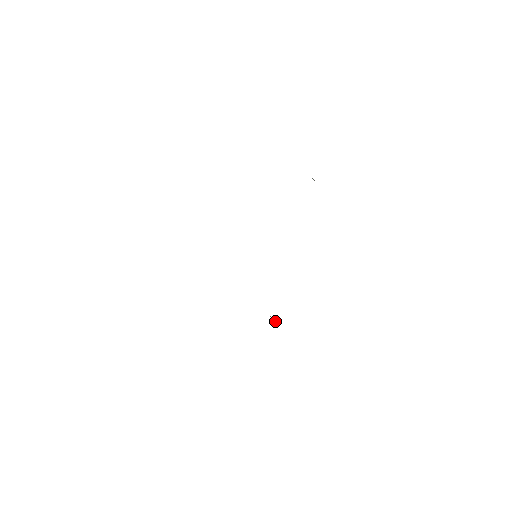
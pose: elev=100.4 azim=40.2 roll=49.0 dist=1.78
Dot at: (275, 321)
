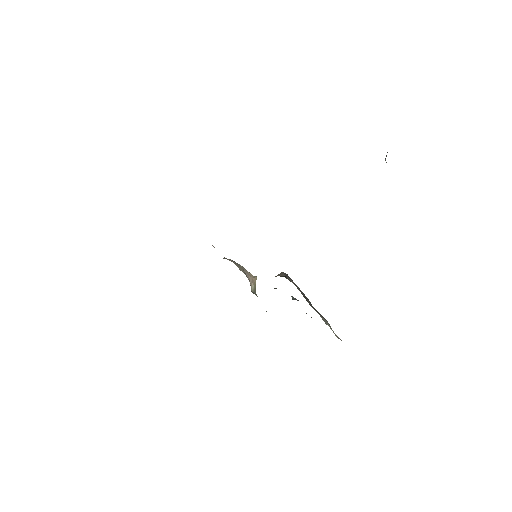
Dot at: (255, 282)
